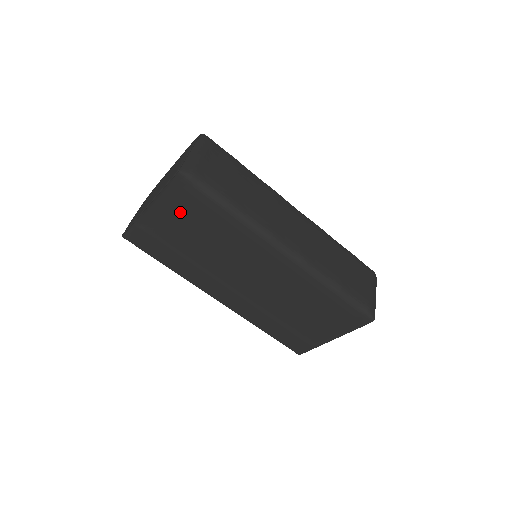
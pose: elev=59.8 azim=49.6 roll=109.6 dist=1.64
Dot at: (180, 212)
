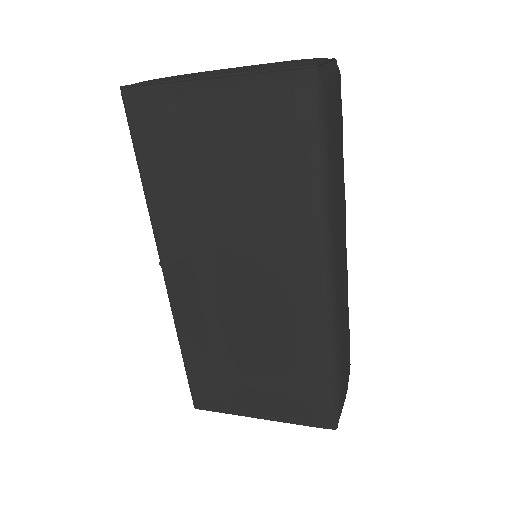
Dot at: (251, 123)
